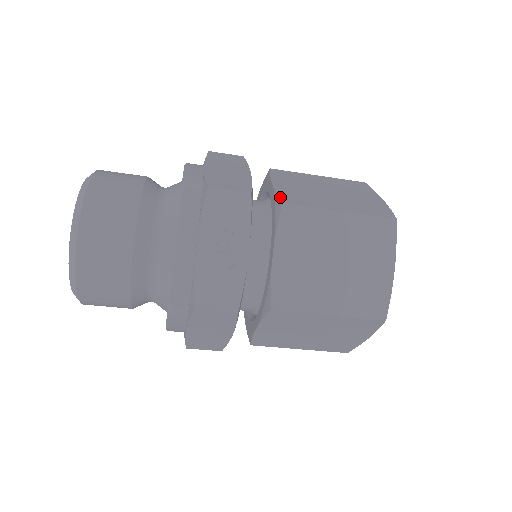
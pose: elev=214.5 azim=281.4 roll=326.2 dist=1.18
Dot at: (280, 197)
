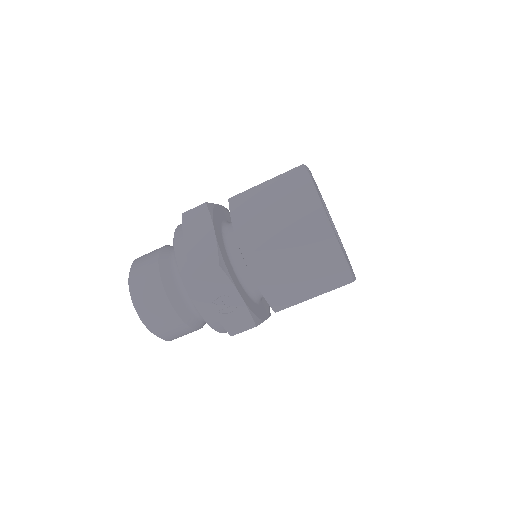
Dot at: (240, 247)
